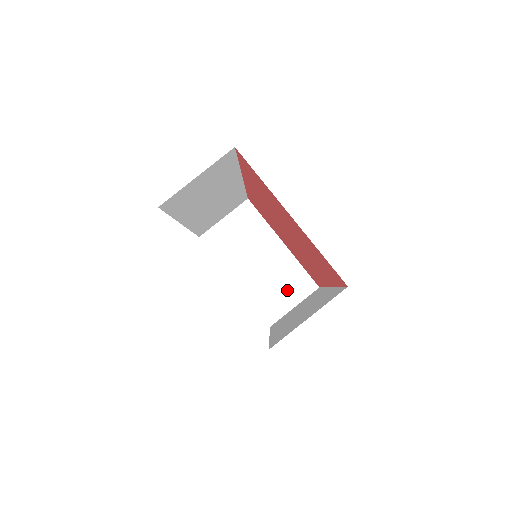
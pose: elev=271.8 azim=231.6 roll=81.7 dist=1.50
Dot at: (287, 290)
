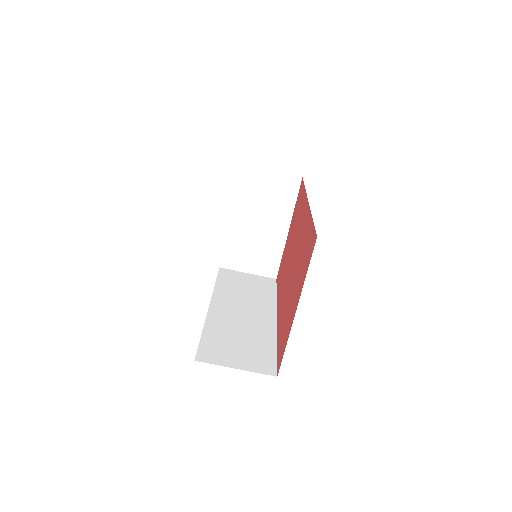
Dot at: (256, 259)
